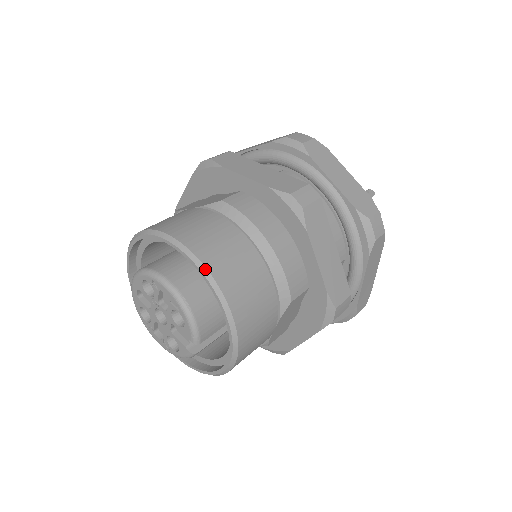
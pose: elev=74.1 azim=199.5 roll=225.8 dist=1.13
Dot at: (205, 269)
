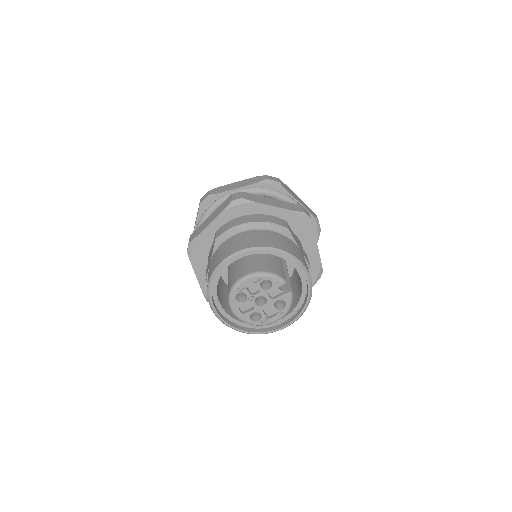
Dot at: (247, 249)
